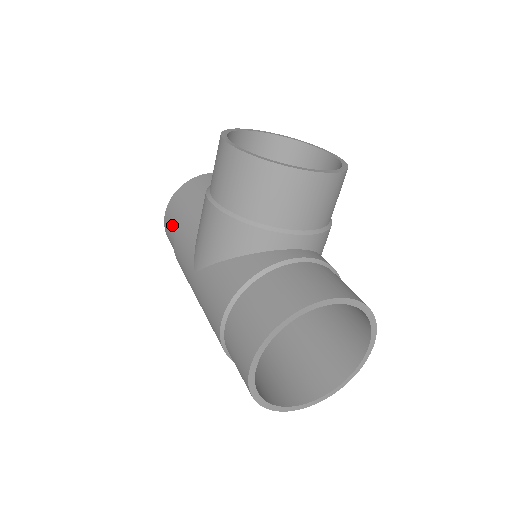
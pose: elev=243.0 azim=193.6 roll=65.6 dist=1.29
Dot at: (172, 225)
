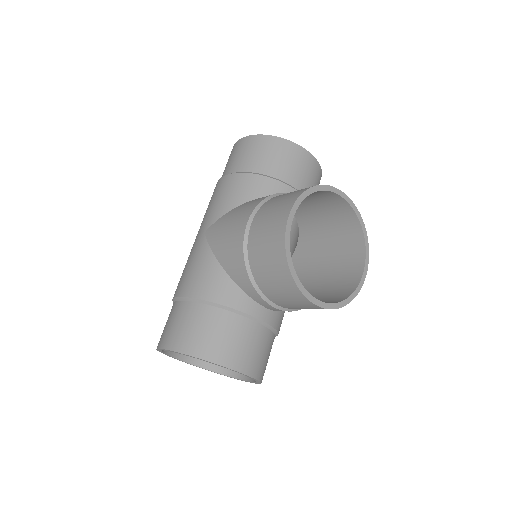
Dot at: (235, 160)
